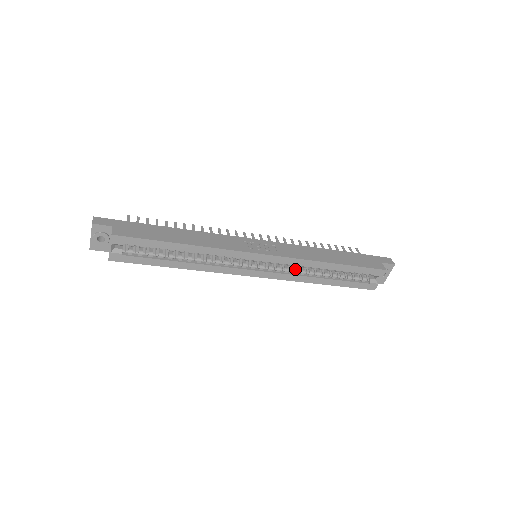
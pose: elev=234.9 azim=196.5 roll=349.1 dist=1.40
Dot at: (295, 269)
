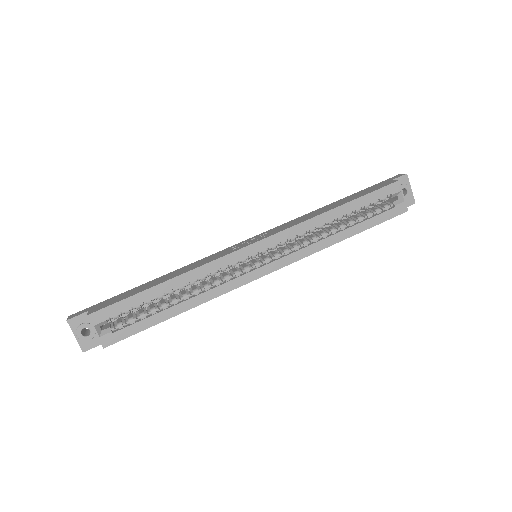
Dot at: (303, 241)
